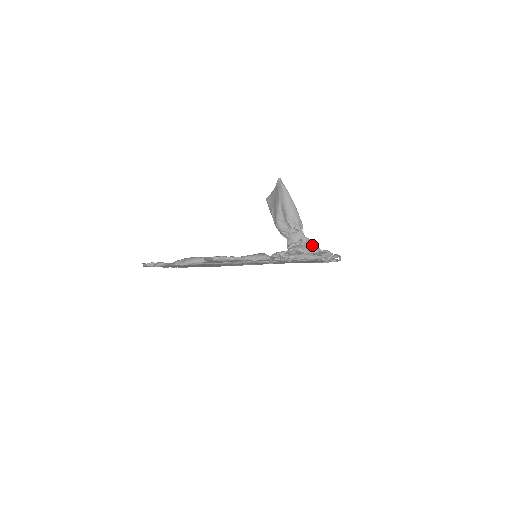
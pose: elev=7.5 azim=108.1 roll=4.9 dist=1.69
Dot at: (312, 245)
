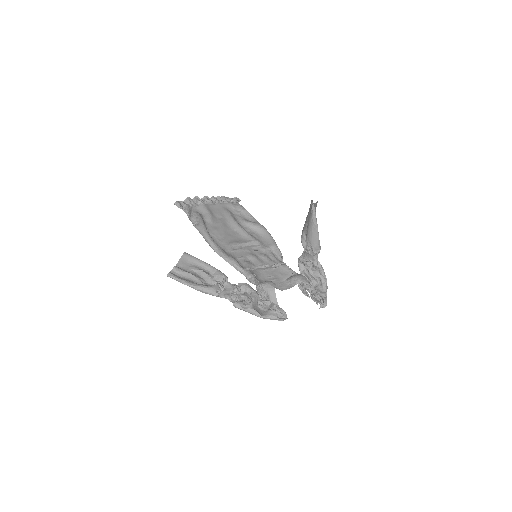
Dot at: (320, 272)
